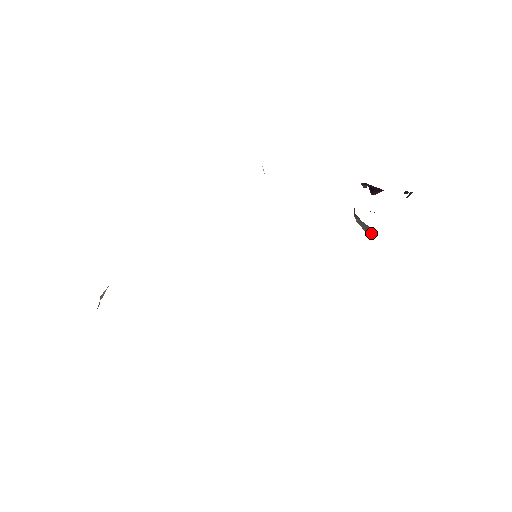
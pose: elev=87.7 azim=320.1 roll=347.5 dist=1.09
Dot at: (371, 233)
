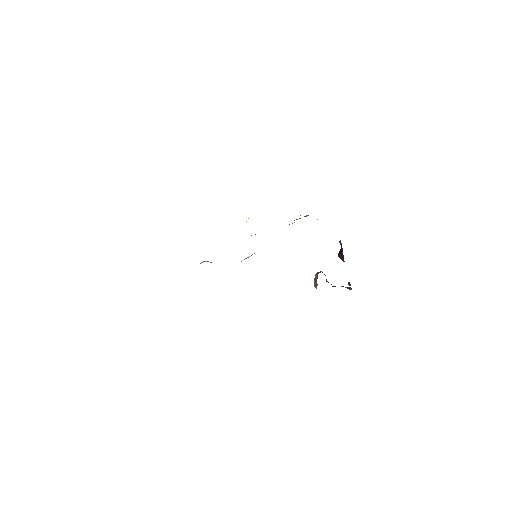
Dot at: (315, 286)
